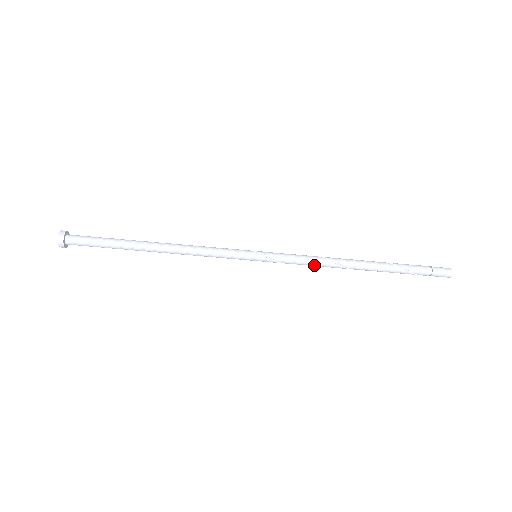
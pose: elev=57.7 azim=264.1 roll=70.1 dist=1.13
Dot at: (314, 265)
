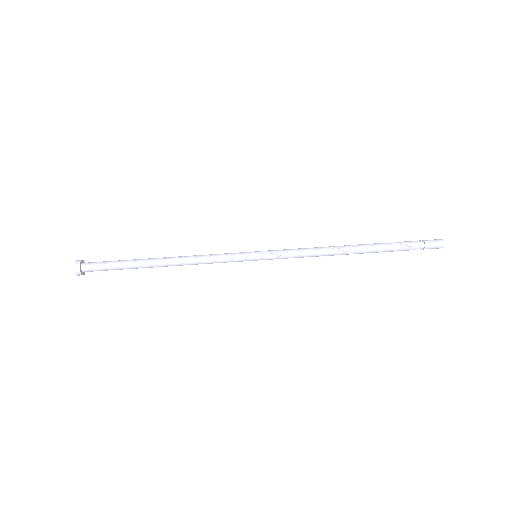
Dot at: (311, 253)
